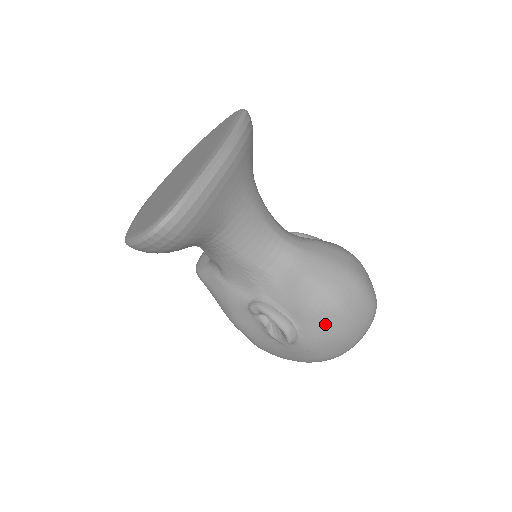
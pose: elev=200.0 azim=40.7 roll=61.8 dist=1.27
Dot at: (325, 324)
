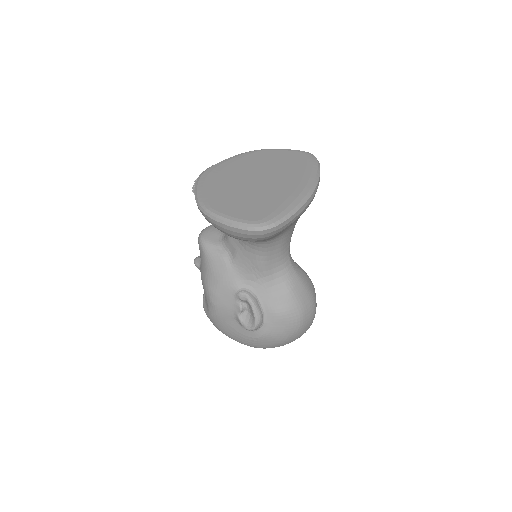
Dot at: (283, 328)
